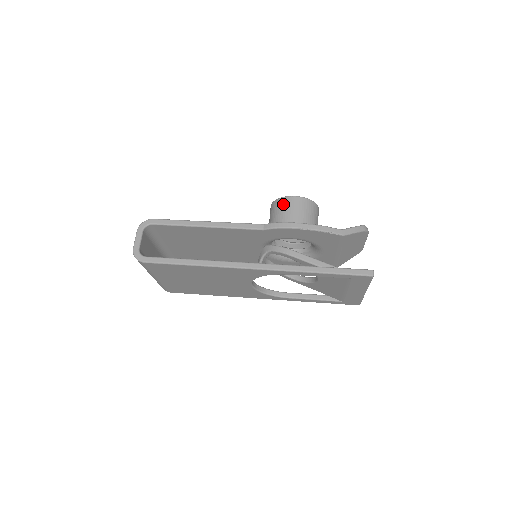
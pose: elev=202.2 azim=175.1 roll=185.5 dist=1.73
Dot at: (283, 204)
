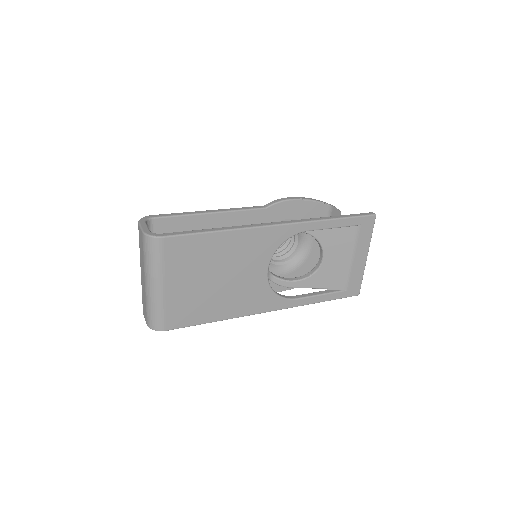
Dot at: occluded
